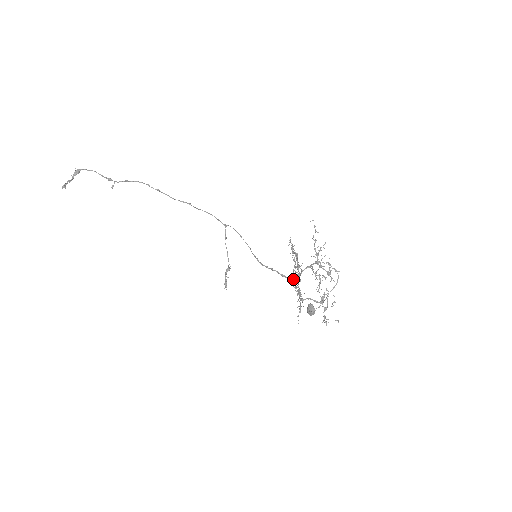
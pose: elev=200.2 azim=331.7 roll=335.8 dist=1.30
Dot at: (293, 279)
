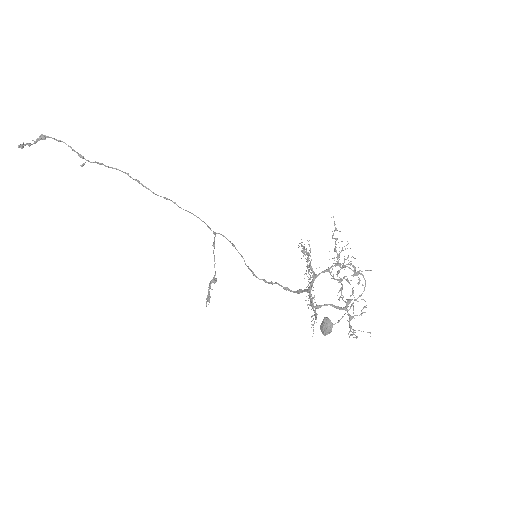
Dot at: (301, 291)
